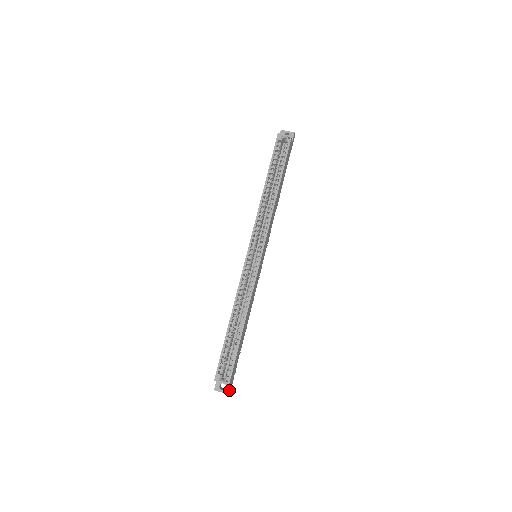
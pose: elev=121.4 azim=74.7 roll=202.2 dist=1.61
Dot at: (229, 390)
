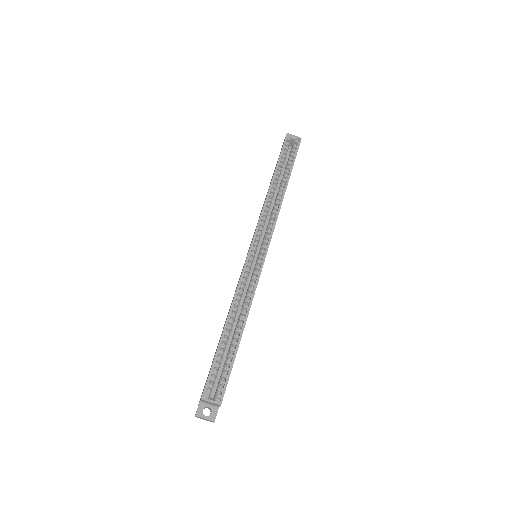
Dot at: occluded
